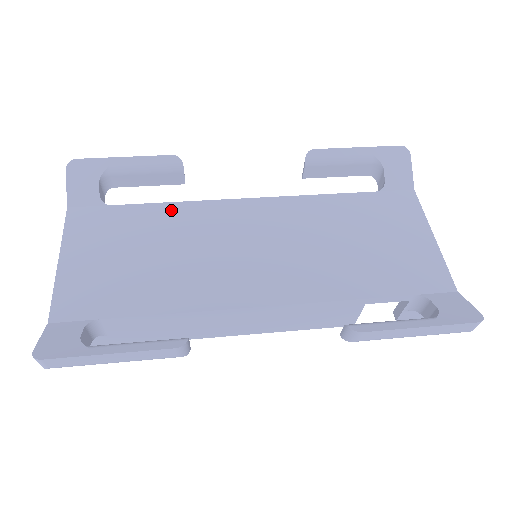
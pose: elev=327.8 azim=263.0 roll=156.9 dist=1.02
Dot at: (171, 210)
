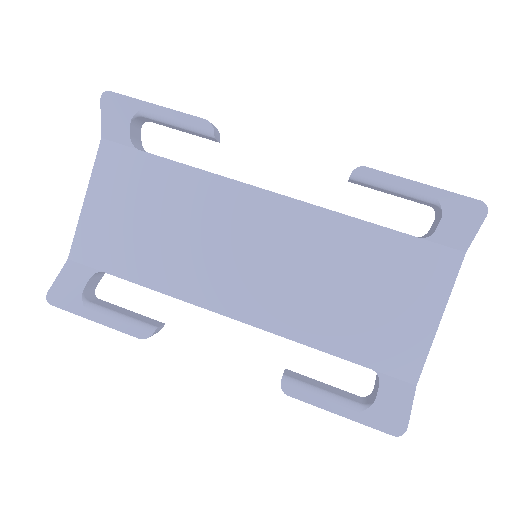
Dot at: (192, 178)
